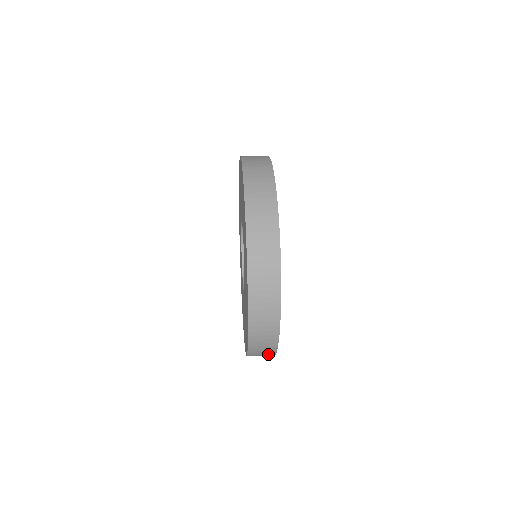
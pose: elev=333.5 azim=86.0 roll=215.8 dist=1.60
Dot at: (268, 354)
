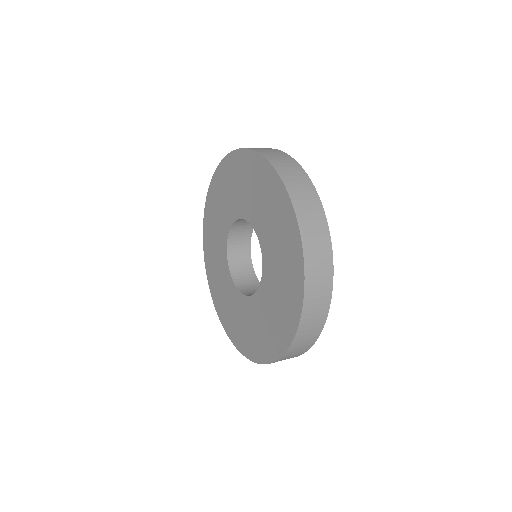
Dot at: occluded
